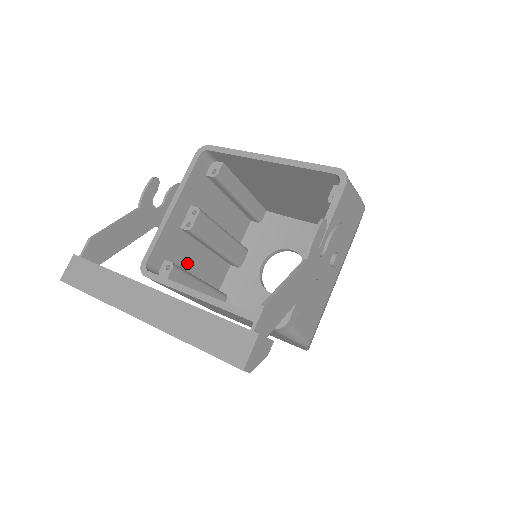
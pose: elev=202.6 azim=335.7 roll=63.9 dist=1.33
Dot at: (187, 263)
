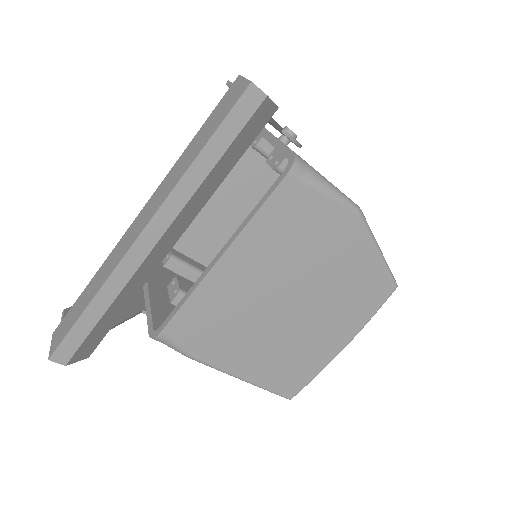
Dot at: occluded
